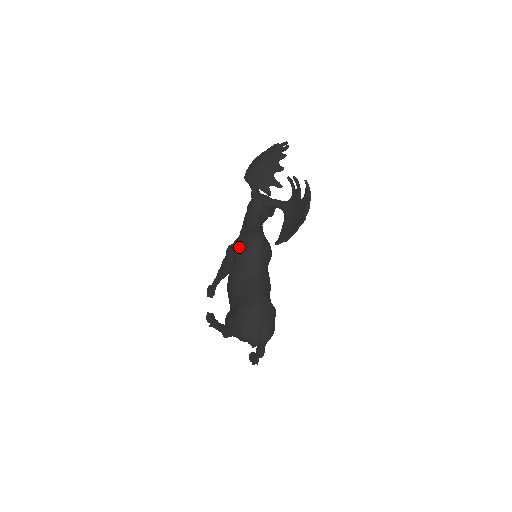
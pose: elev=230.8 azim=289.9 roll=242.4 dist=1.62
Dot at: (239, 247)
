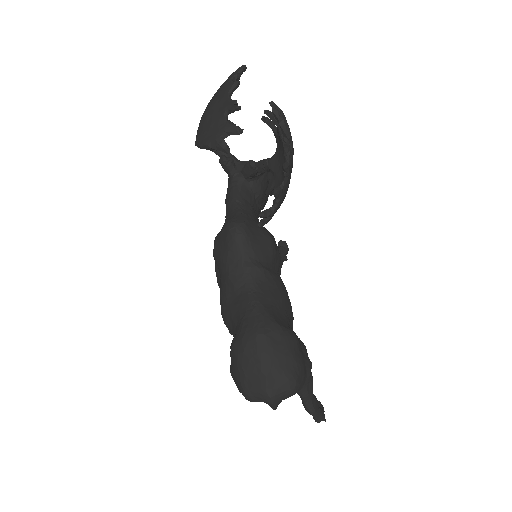
Dot at: (216, 250)
